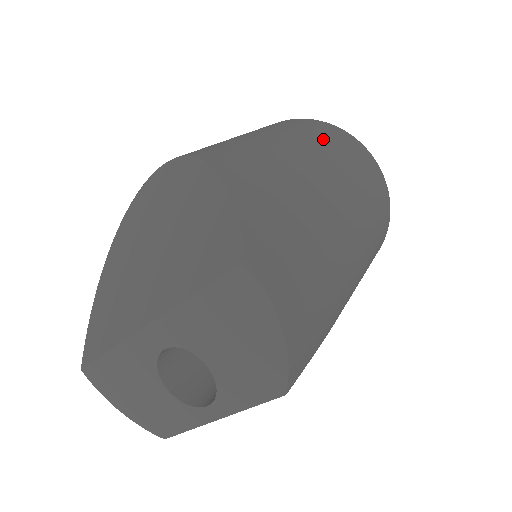
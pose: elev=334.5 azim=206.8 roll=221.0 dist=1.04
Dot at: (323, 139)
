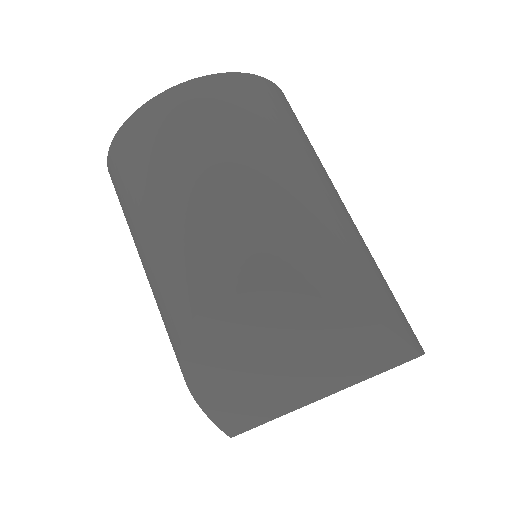
Dot at: (271, 126)
